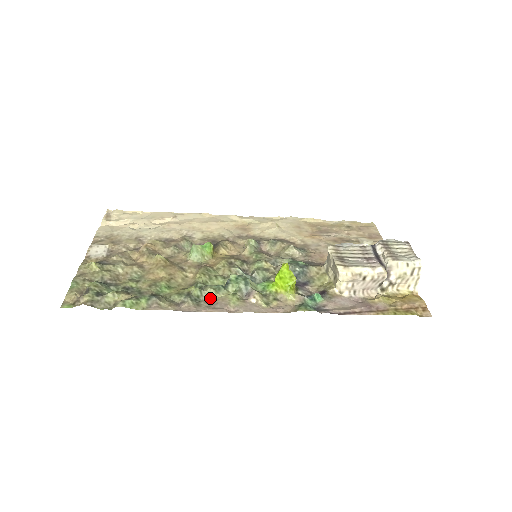
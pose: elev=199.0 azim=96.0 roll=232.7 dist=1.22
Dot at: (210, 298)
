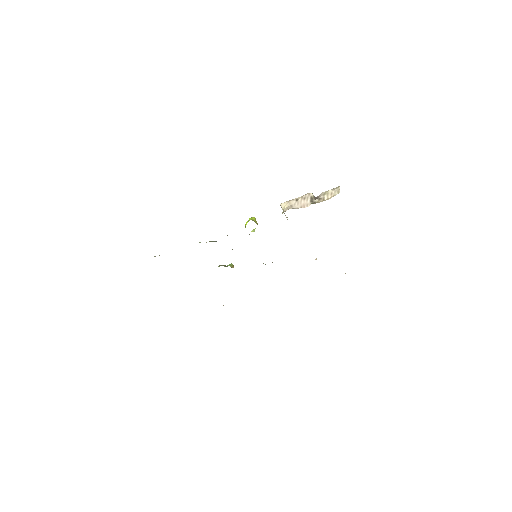
Dot at: (206, 242)
